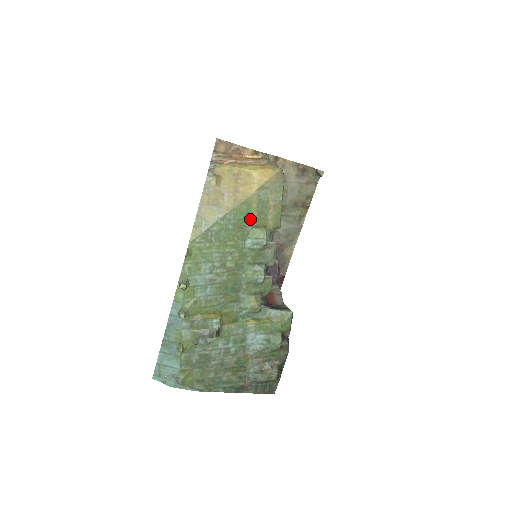
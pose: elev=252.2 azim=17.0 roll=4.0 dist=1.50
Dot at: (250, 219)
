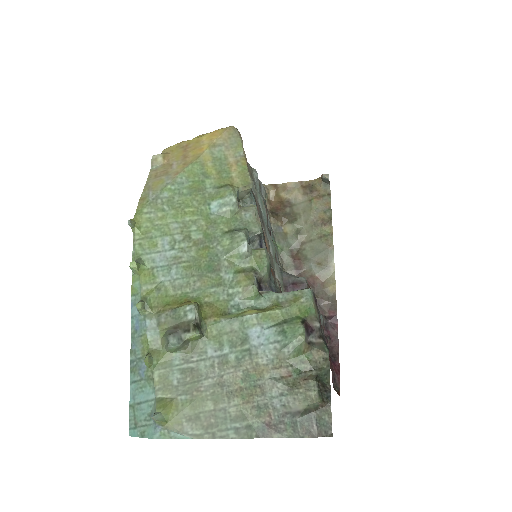
Dot at: (208, 180)
